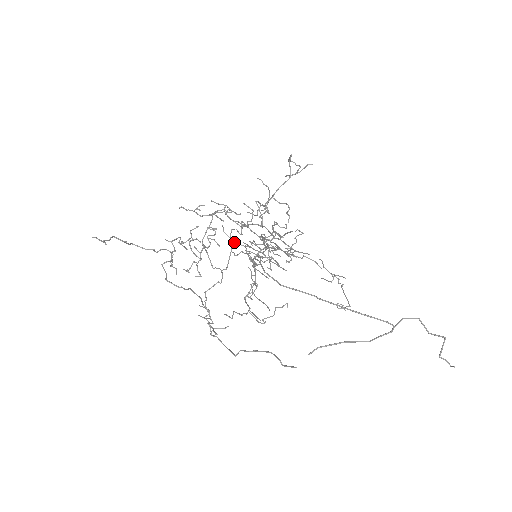
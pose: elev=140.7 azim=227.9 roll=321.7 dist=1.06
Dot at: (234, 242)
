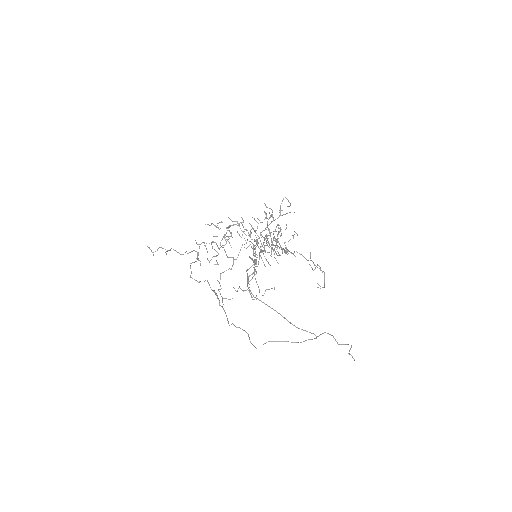
Dot at: occluded
